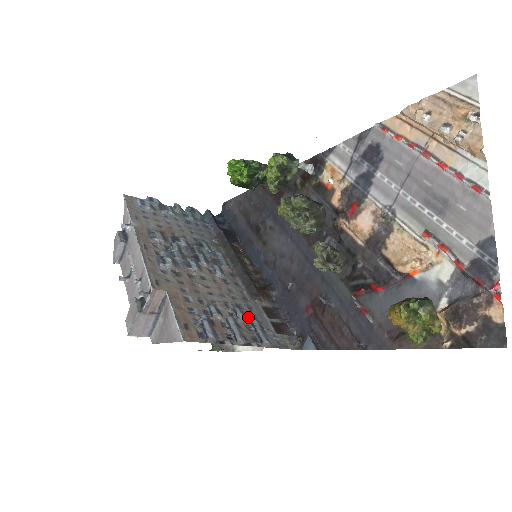
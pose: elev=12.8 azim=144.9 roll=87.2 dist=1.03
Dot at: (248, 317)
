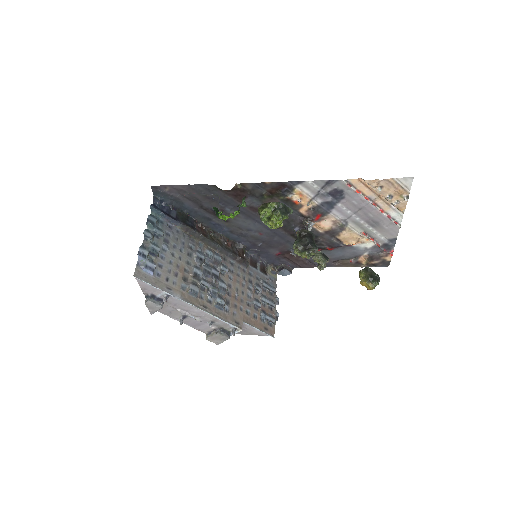
Dot at: (258, 284)
